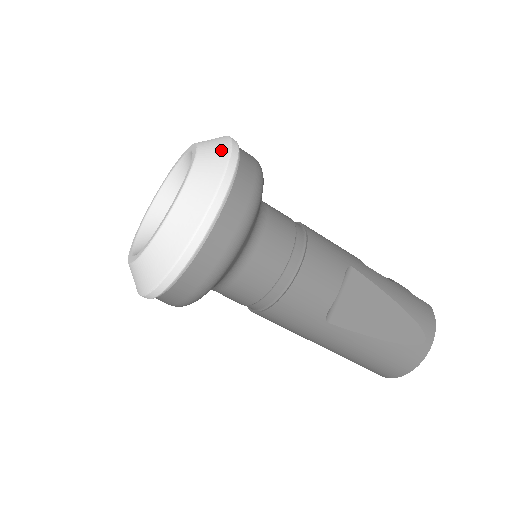
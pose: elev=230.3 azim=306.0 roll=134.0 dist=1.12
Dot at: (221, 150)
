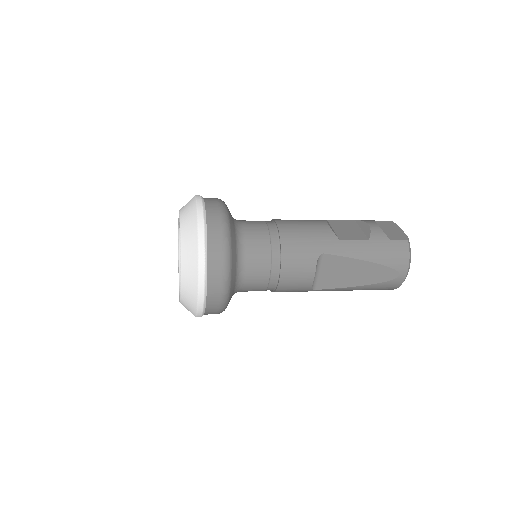
Dot at: (193, 245)
